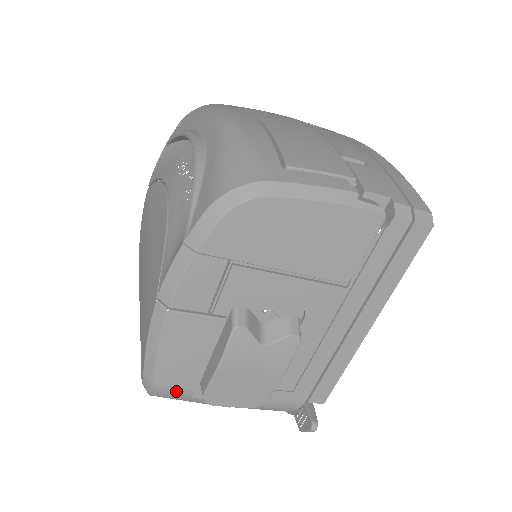
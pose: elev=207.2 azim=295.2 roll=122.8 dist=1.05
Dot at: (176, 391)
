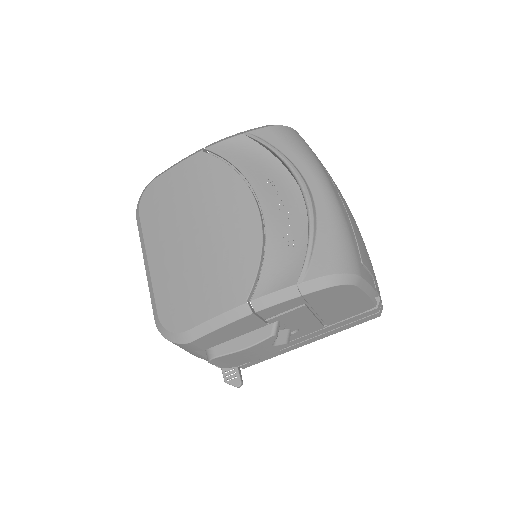
Dot at: (195, 348)
